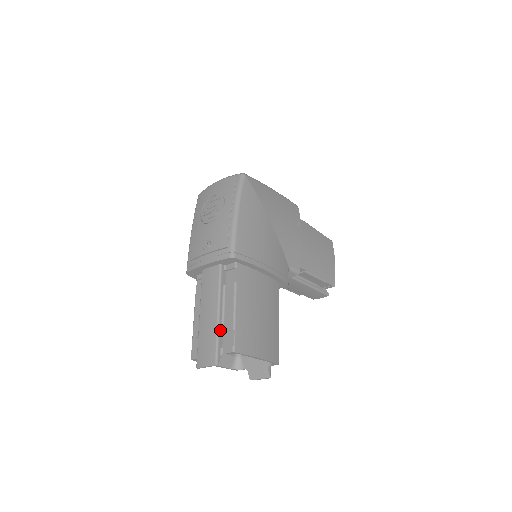
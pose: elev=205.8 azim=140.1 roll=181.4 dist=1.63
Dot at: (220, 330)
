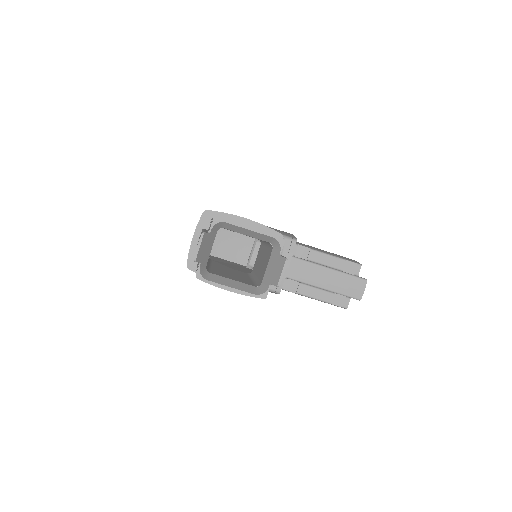
Dot at: (206, 231)
